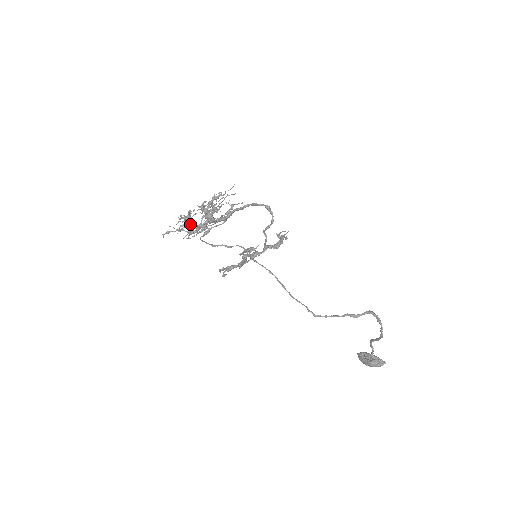
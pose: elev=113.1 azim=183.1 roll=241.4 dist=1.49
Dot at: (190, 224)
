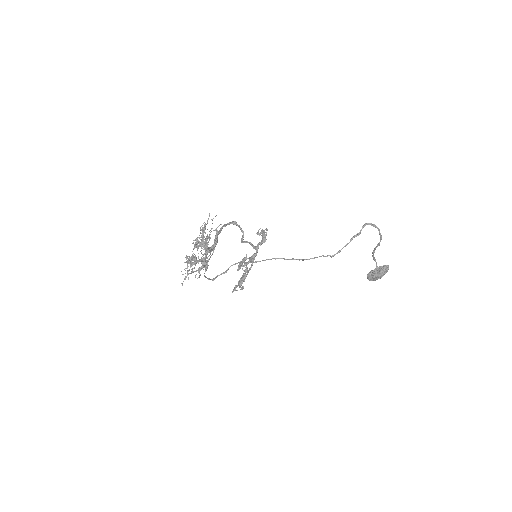
Dot at: (198, 261)
